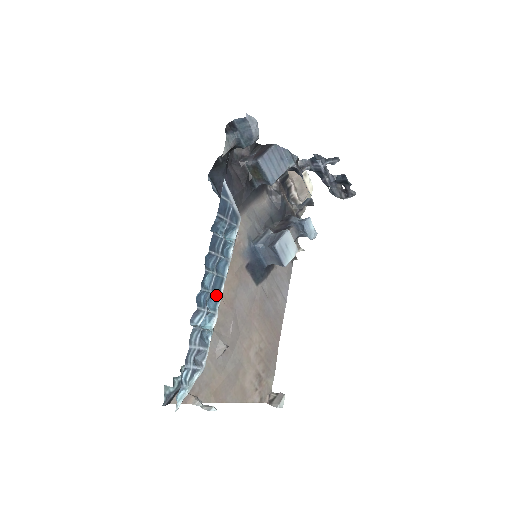
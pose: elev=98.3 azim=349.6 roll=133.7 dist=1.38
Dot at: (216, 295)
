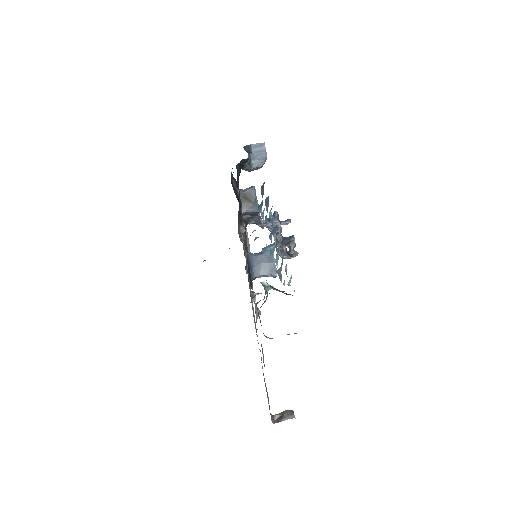
Dot at: (271, 237)
